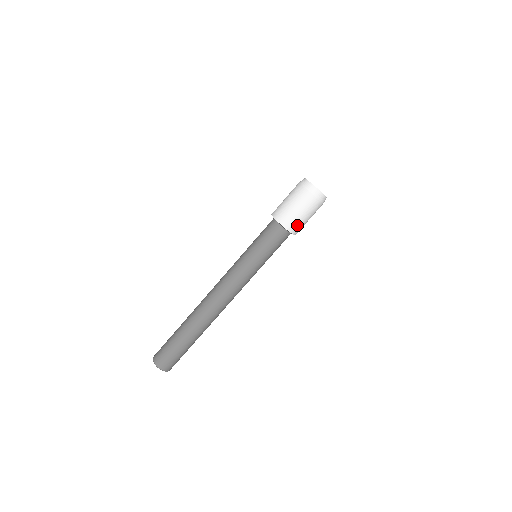
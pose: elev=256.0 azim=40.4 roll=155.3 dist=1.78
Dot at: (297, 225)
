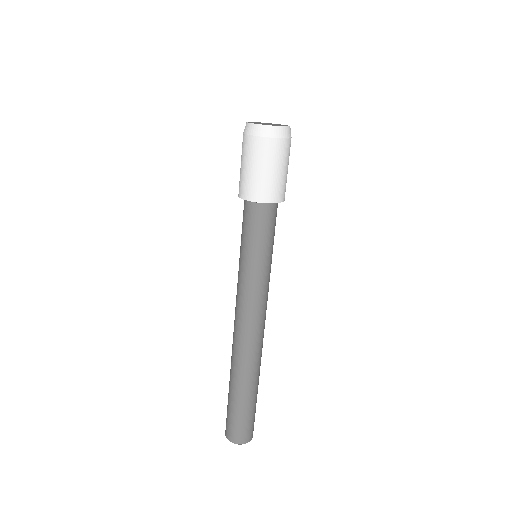
Dot at: (285, 186)
